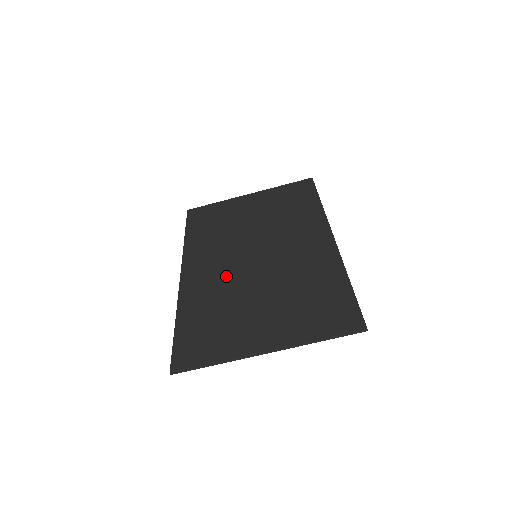
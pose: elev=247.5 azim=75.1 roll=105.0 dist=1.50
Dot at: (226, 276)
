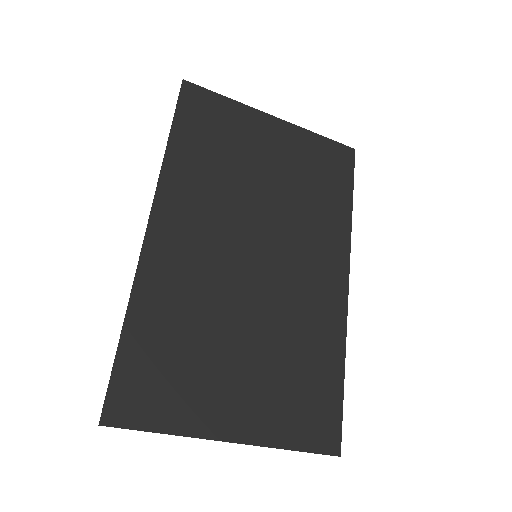
Dot at: (211, 273)
